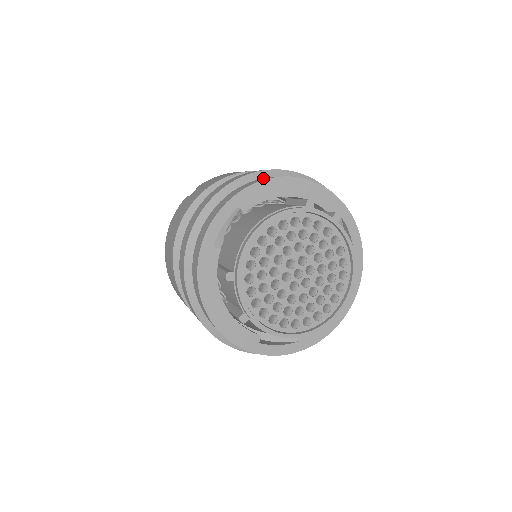
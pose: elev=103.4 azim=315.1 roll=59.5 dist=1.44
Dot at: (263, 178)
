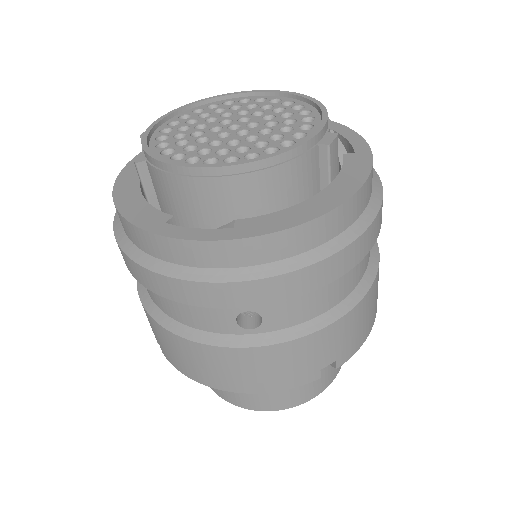
Dot at: occluded
